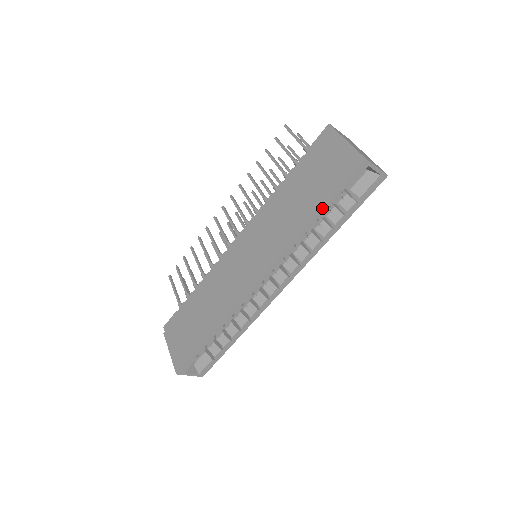
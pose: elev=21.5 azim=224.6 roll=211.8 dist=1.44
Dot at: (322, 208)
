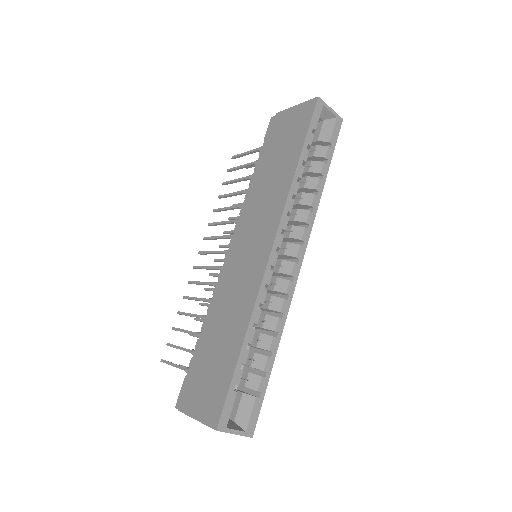
Dot at: (301, 150)
